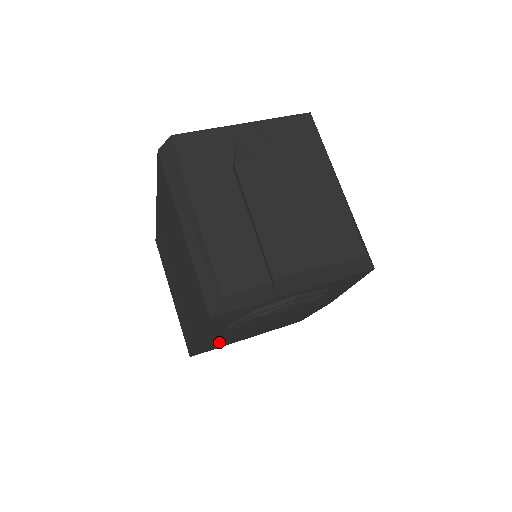
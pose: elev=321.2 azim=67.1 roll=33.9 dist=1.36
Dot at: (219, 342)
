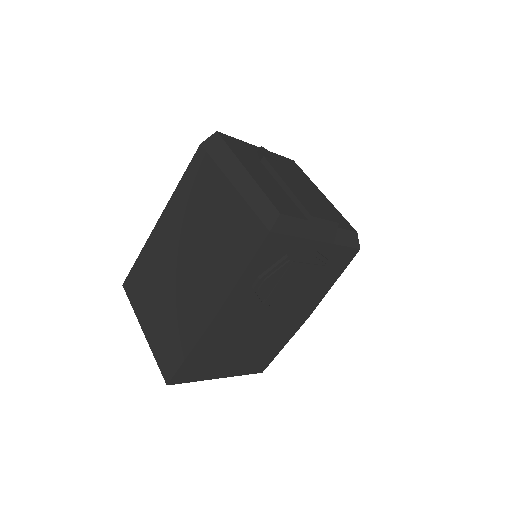
Dot at: (214, 346)
